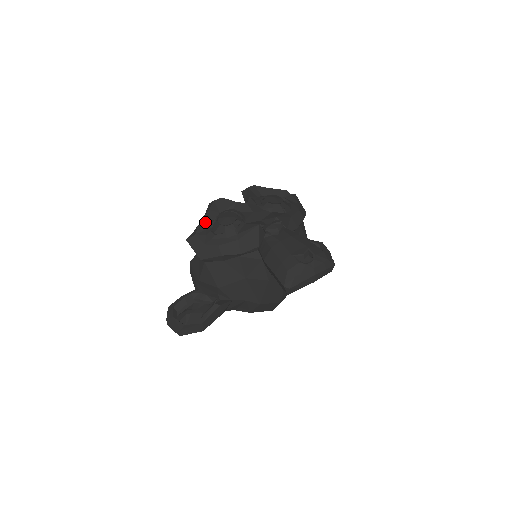
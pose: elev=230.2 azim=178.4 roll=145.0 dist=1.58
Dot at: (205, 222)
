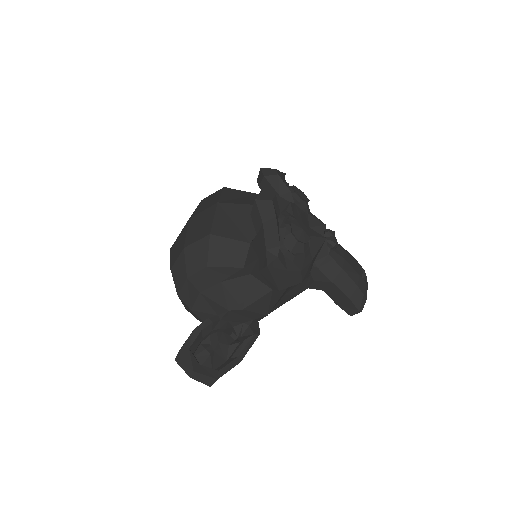
Dot at: (279, 237)
